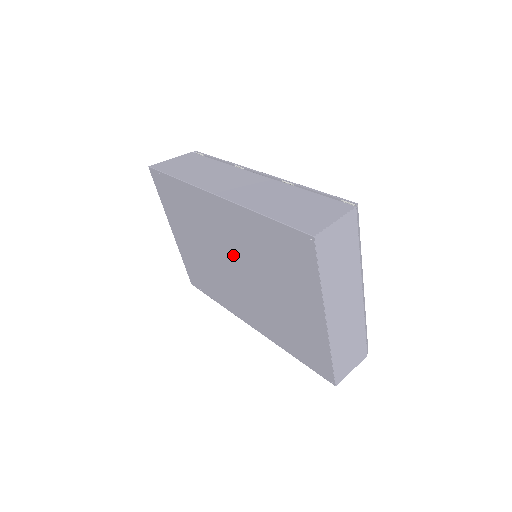
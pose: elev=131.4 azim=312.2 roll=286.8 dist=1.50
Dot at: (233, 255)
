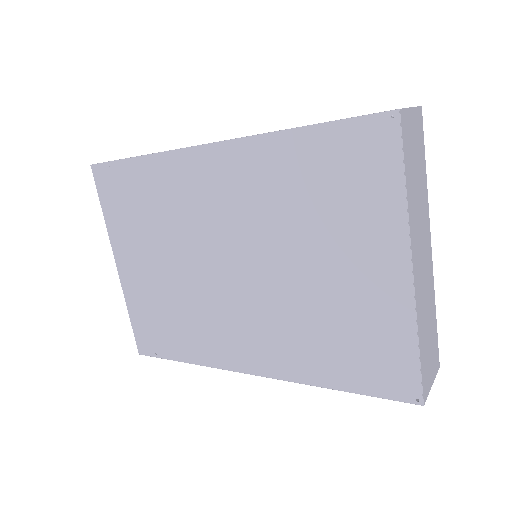
Dot at: (232, 242)
